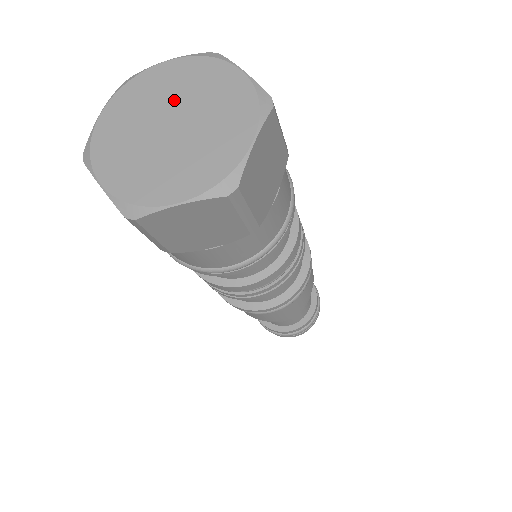
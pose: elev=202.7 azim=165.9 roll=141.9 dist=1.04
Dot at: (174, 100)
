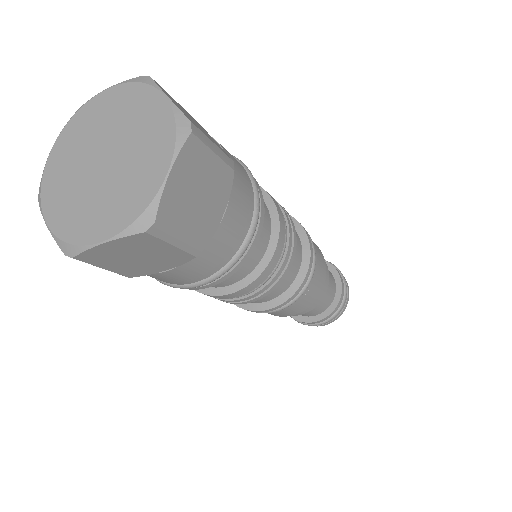
Dot at: (85, 152)
